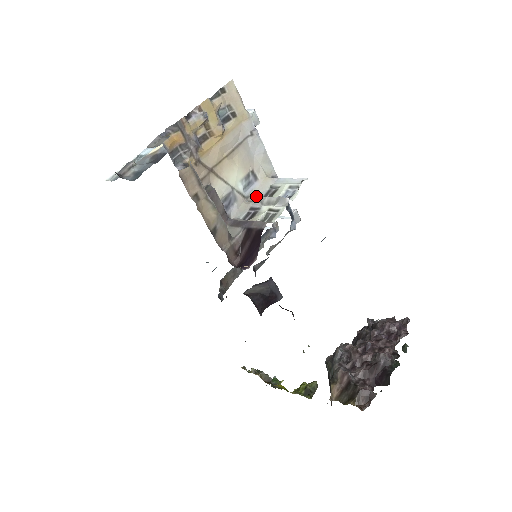
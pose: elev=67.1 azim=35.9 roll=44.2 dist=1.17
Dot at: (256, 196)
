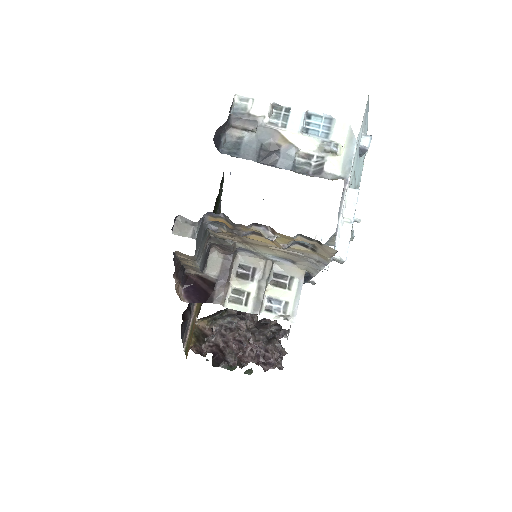
Dot at: (270, 270)
